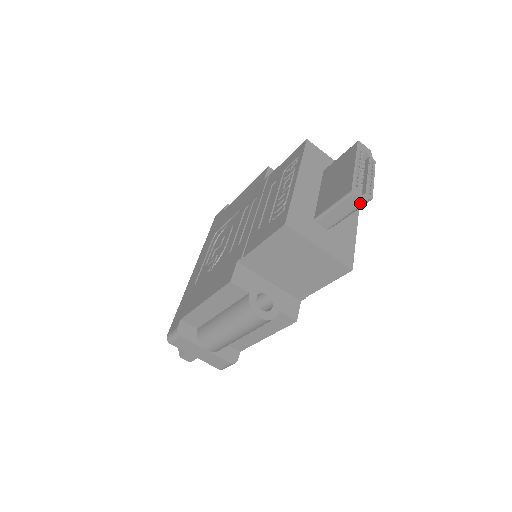
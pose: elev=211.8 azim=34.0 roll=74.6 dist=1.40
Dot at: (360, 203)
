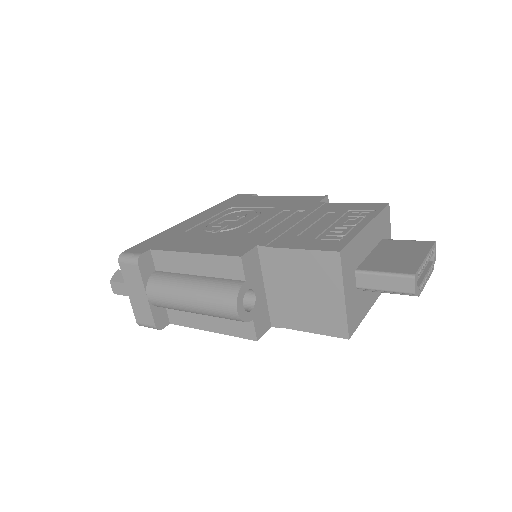
Dot at: (411, 291)
